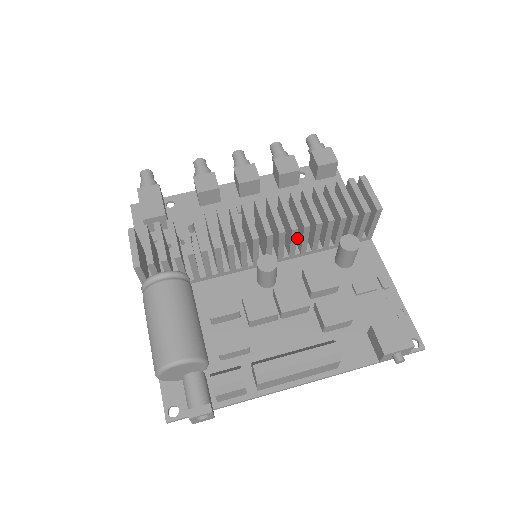
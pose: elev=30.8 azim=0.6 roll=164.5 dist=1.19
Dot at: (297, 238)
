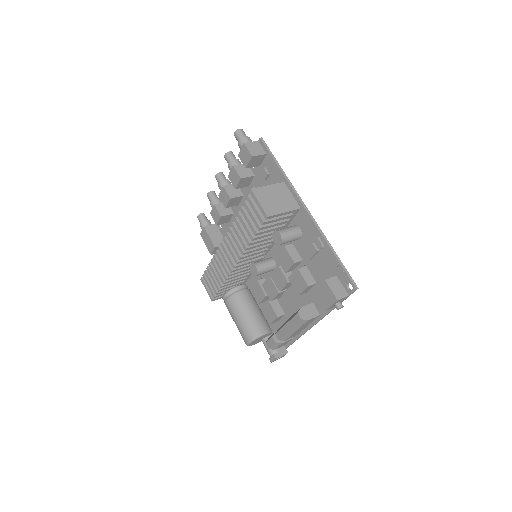
Dot at: occluded
